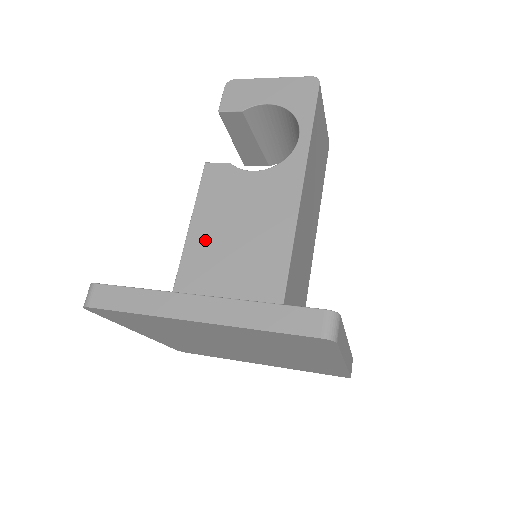
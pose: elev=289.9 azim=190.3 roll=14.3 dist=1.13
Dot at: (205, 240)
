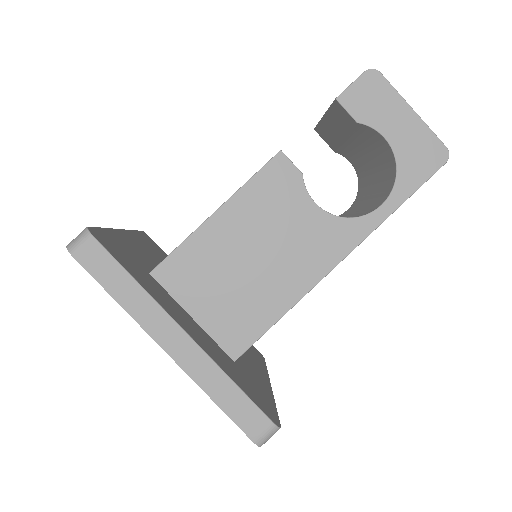
Dot at: (223, 237)
